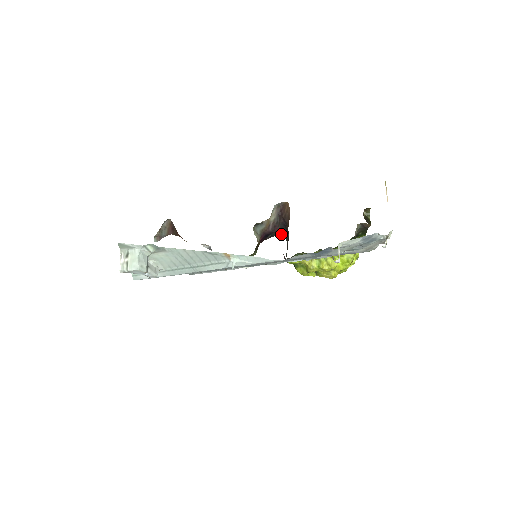
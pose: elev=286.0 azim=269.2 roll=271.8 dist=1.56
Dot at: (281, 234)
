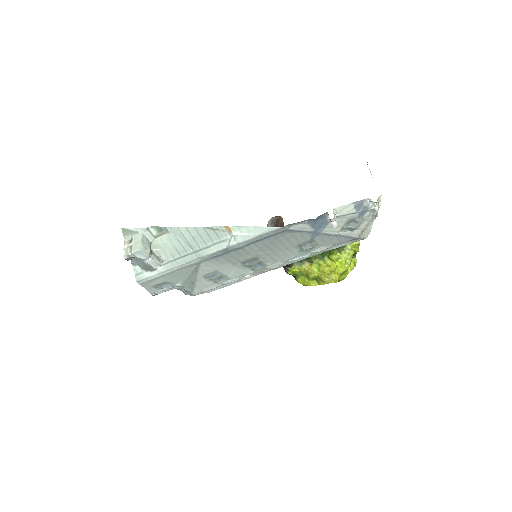
Dot at: occluded
